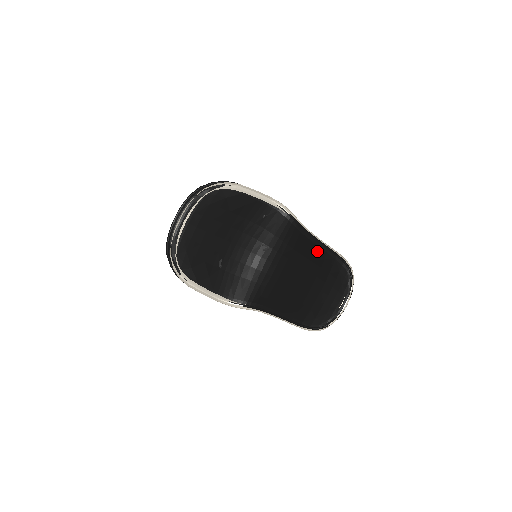
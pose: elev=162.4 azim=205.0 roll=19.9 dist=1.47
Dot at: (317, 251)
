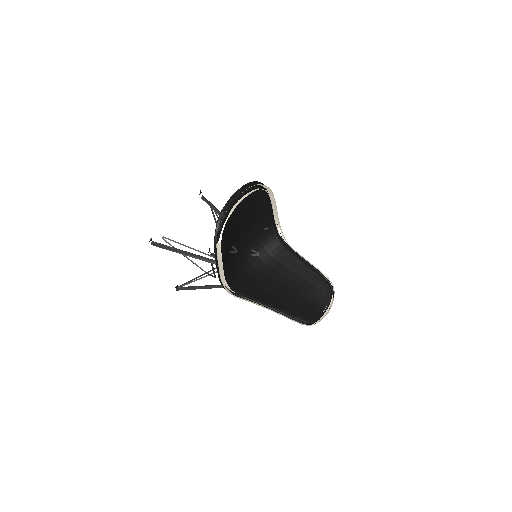
Dot at: (305, 269)
